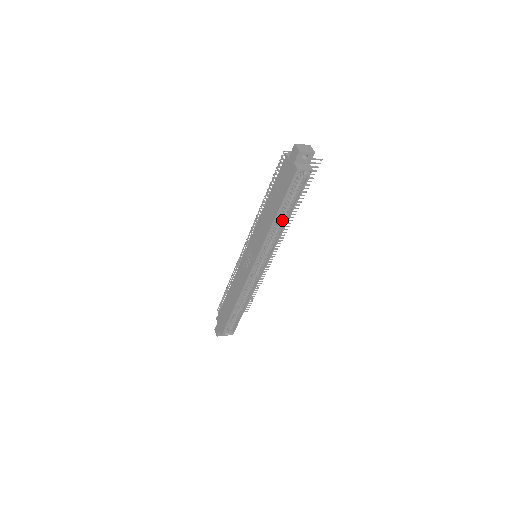
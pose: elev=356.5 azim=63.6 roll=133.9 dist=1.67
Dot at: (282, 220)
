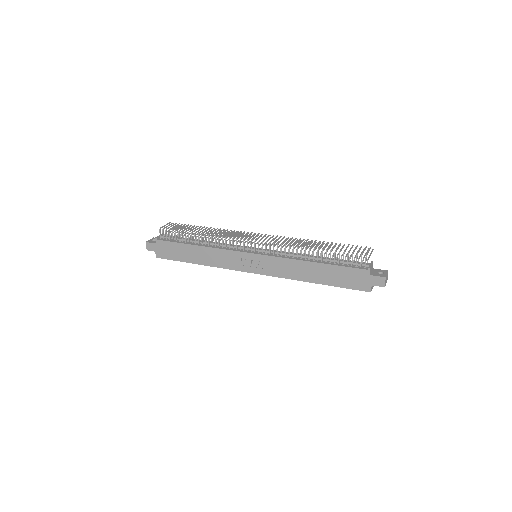
Dot at: occluded
